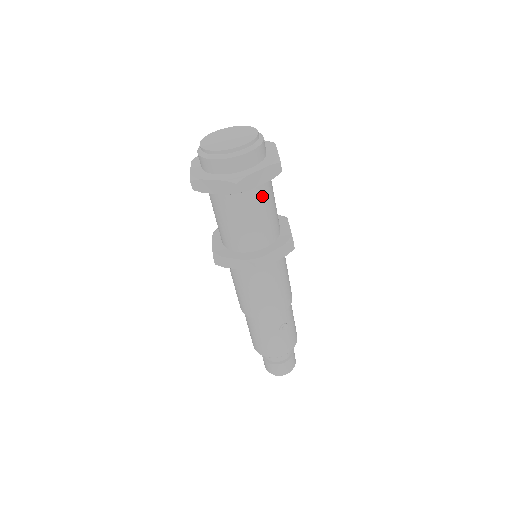
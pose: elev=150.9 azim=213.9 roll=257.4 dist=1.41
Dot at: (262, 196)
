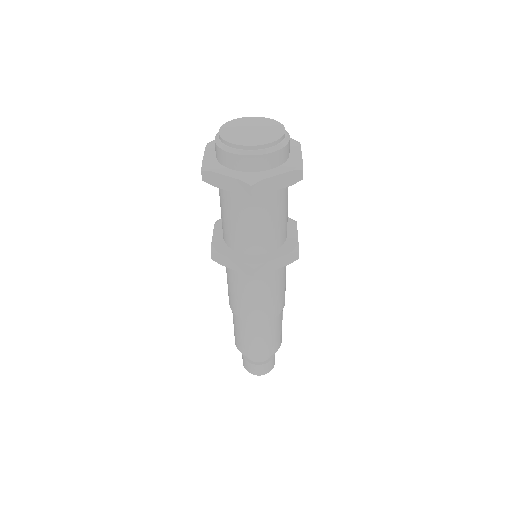
Dot at: occluded
